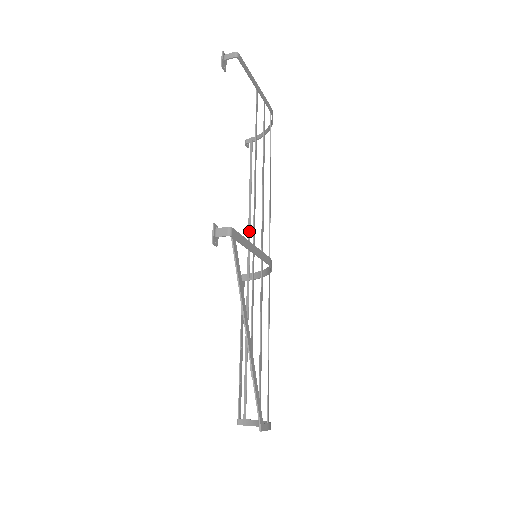
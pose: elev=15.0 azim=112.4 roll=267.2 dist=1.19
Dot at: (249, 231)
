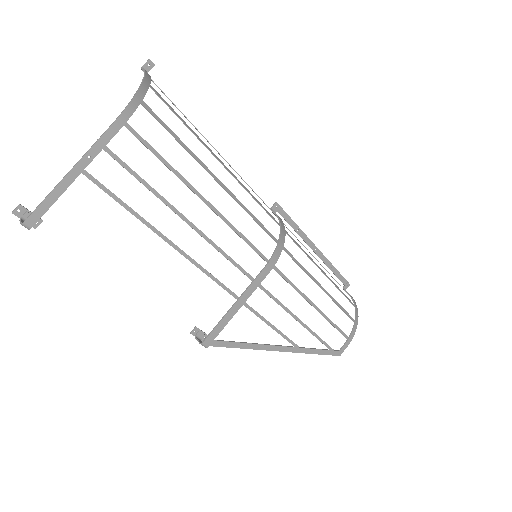
Dot at: occluded
